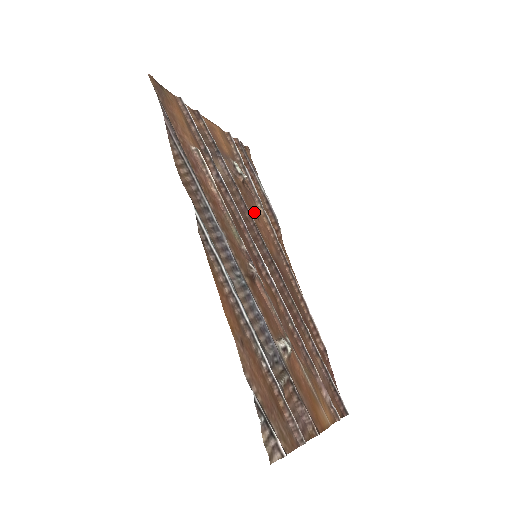
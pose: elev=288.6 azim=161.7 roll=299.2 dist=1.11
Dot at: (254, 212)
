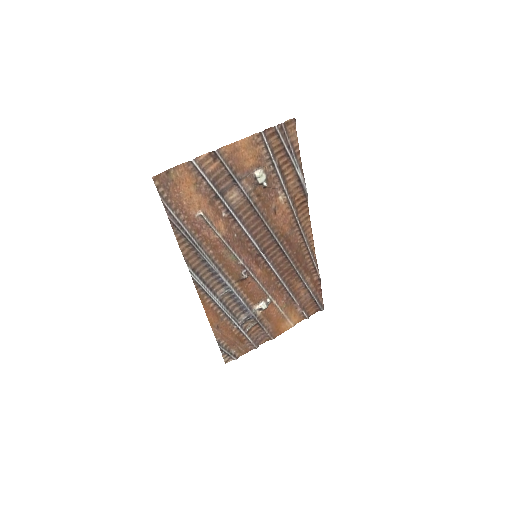
Dot at: (271, 209)
